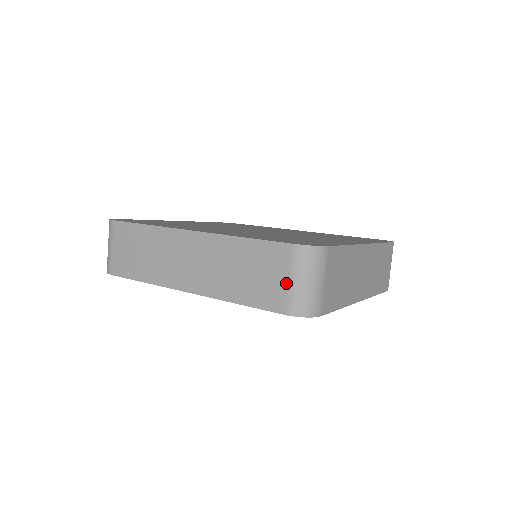
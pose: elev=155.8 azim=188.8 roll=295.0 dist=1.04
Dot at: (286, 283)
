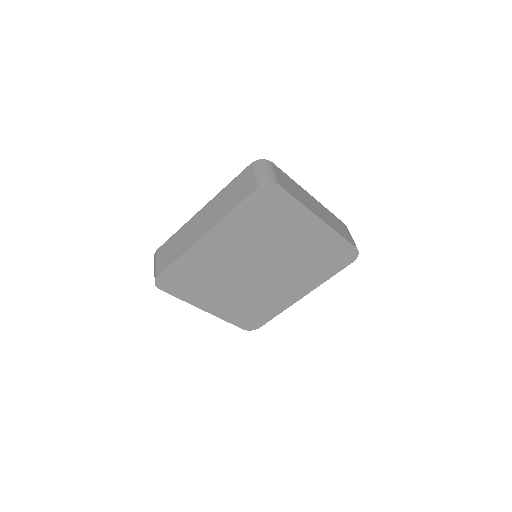
Dot at: (253, 177)
